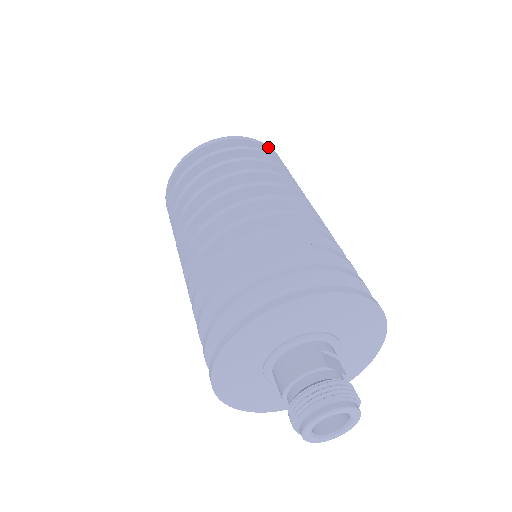
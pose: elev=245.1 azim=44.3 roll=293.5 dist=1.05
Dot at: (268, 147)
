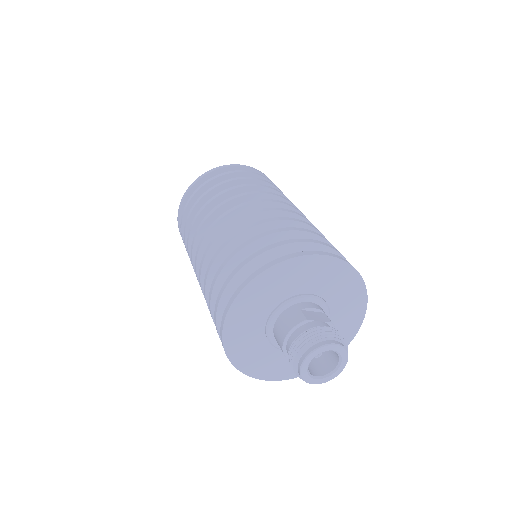
Dot at: (242, 166)
